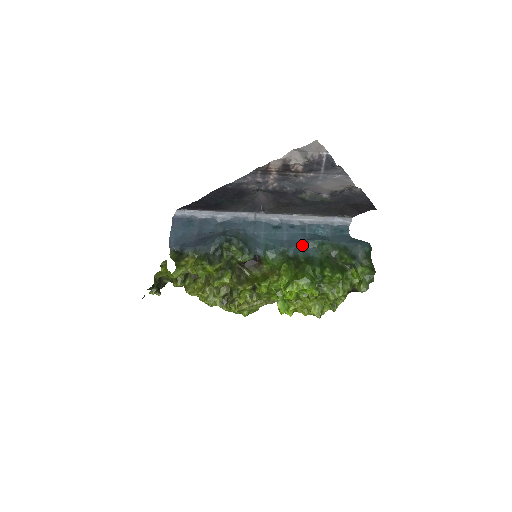
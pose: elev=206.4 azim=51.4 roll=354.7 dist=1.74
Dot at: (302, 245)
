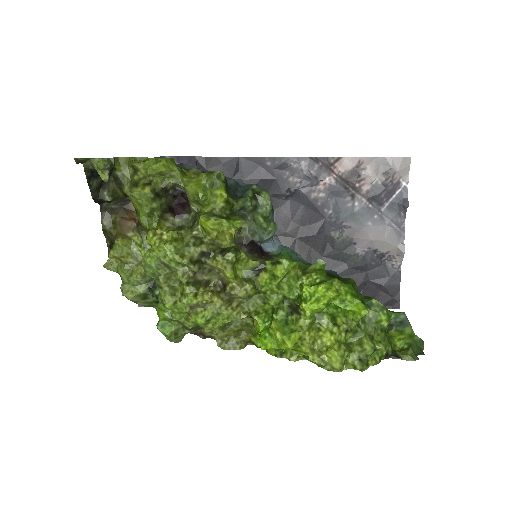
Dot at: occluded
